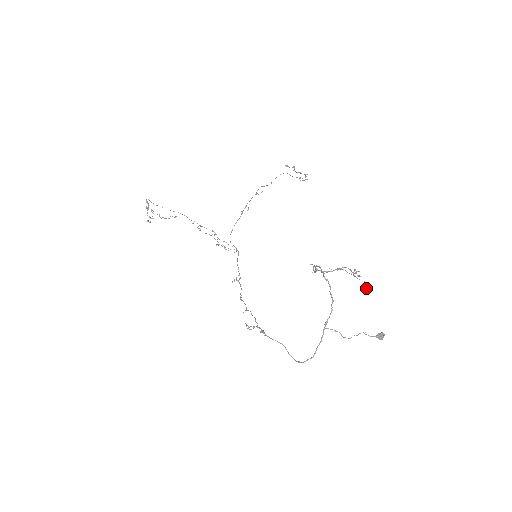
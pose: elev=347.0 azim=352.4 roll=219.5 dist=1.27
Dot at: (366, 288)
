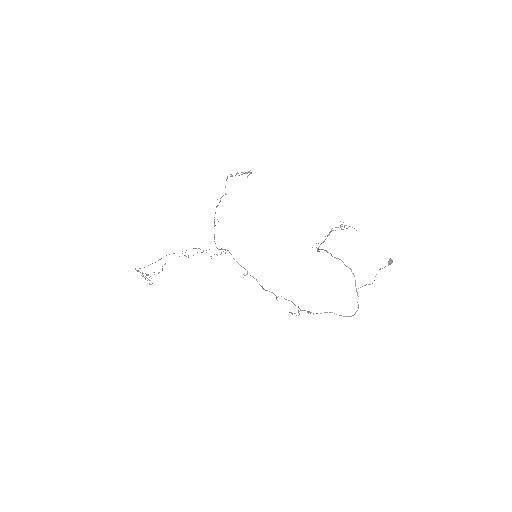
Dot at: occluded
